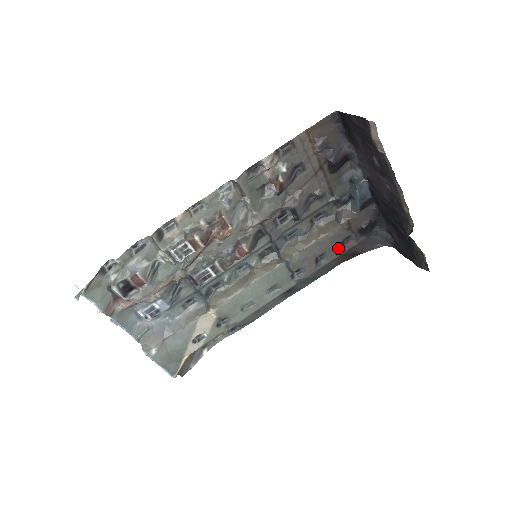
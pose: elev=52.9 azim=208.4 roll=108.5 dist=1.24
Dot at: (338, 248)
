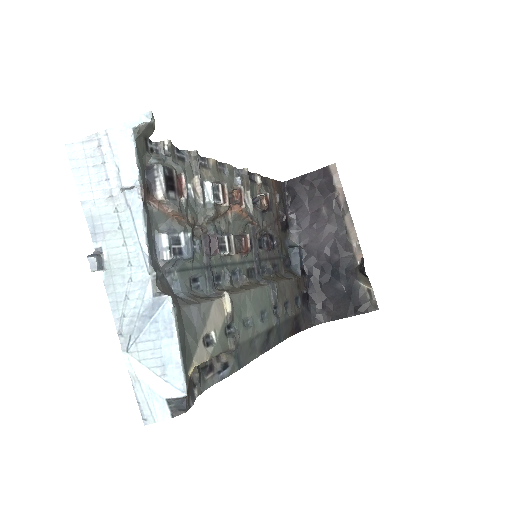
Dot at: (293, 305)
